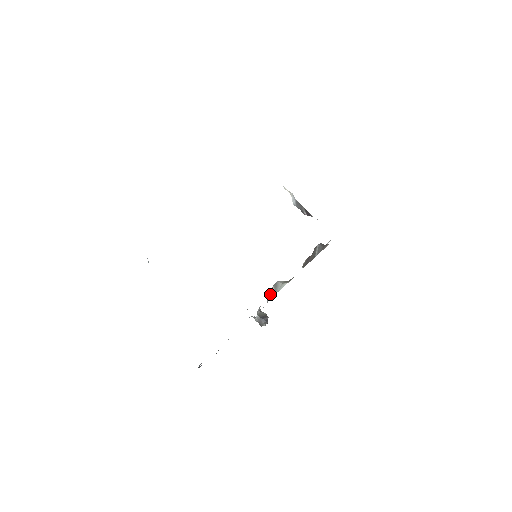
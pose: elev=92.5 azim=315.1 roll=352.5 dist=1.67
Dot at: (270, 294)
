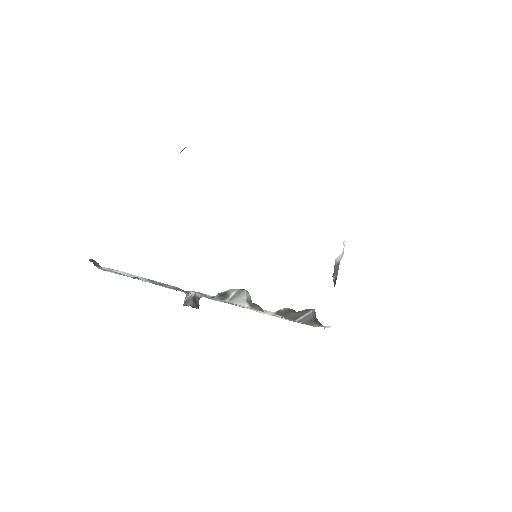
Dot at: (226, 294)
